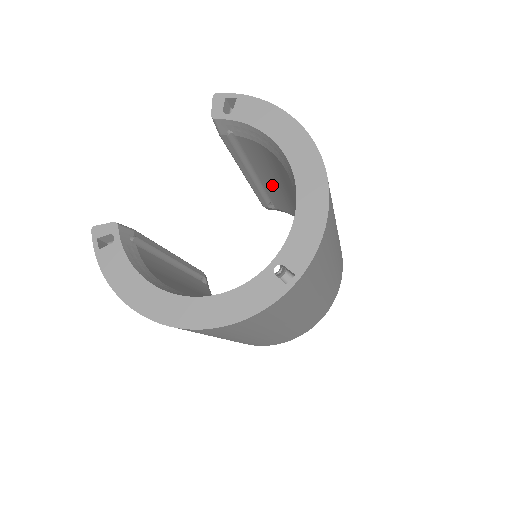
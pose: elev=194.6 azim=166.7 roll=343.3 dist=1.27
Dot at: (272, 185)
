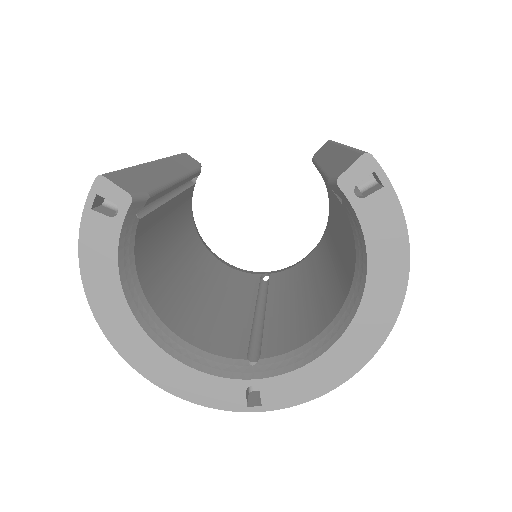
Dot at: (334, 198)
